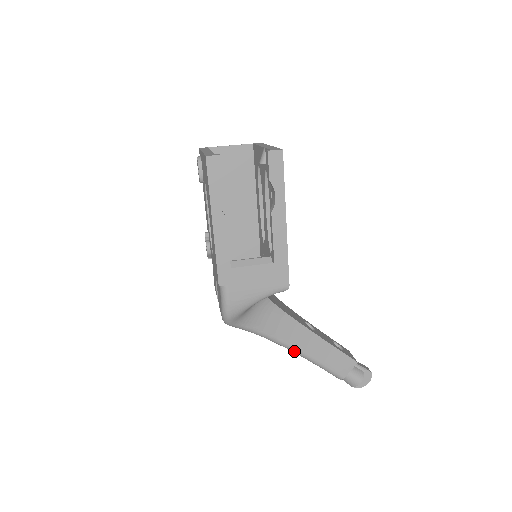
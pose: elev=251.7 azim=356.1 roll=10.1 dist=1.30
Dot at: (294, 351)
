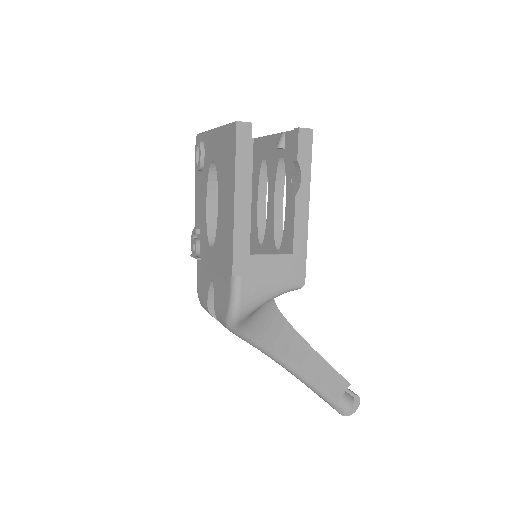
Dot at: (290, 369)
